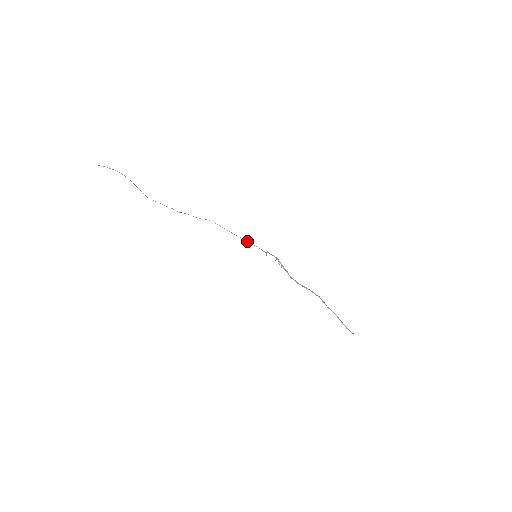
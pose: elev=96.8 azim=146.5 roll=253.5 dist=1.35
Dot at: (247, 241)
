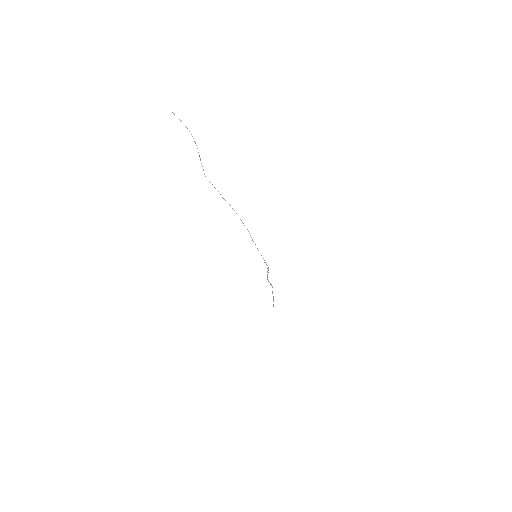
Dot at: occluded
